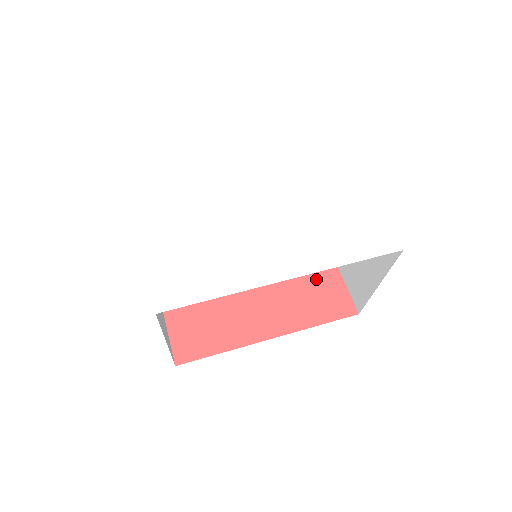
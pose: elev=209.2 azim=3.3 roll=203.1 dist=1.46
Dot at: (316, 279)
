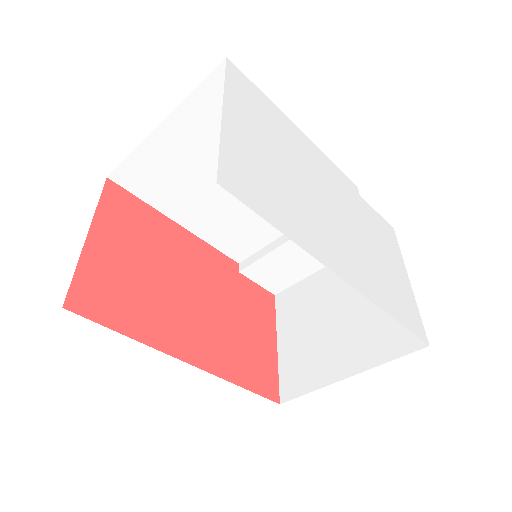
Dot at: (255, 338)
